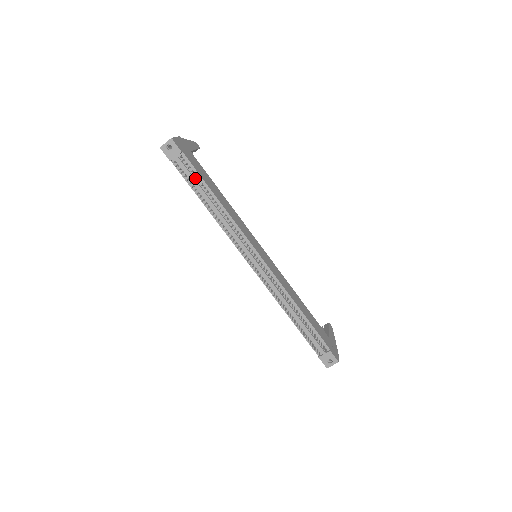
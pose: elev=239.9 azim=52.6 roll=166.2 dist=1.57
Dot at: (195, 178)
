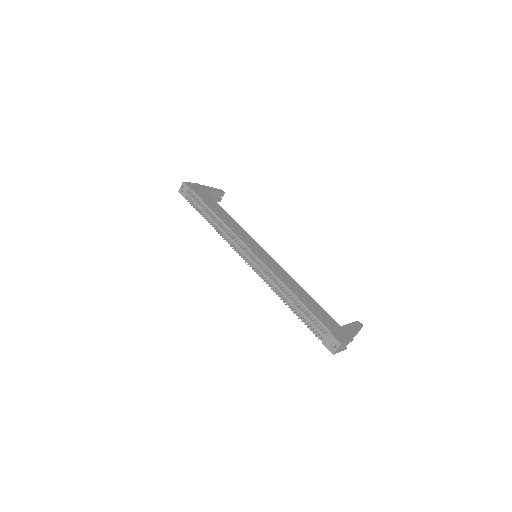
Dot at: (197, 203)
